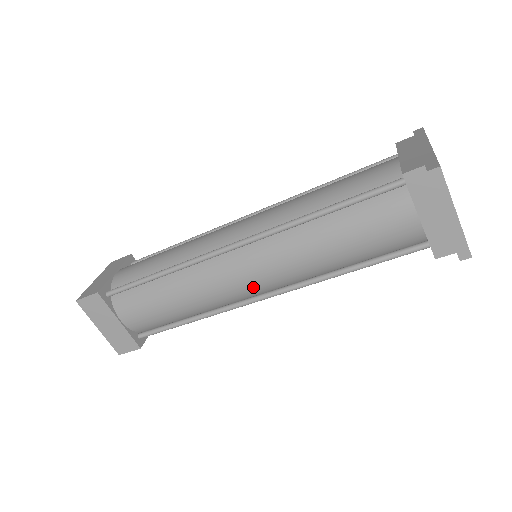
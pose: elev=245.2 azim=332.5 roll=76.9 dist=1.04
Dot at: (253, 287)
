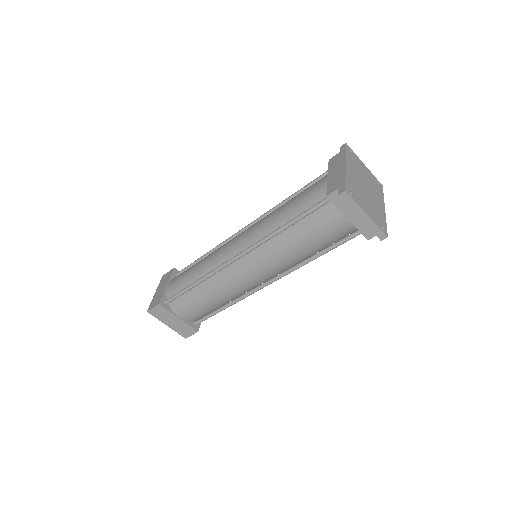
Dot at: (258, 280)
